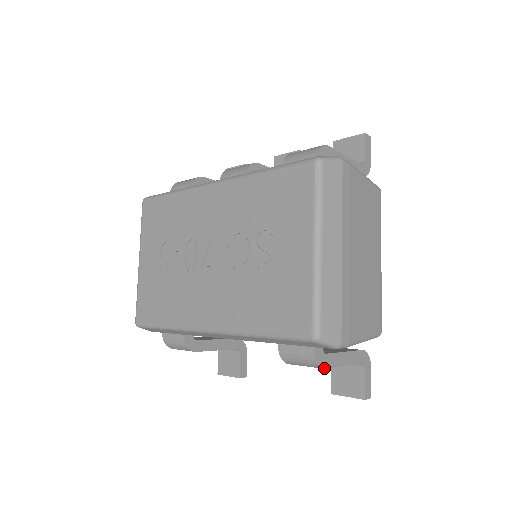
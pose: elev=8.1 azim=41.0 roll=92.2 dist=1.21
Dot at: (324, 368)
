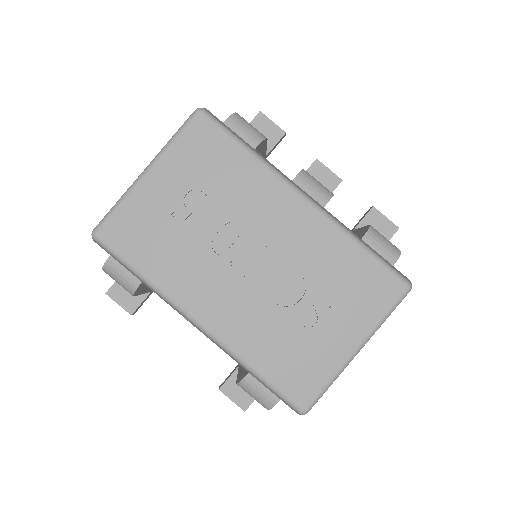
Dot at: (267, 409)
